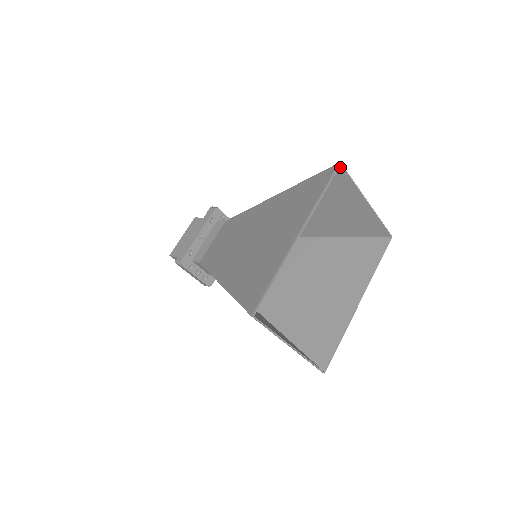
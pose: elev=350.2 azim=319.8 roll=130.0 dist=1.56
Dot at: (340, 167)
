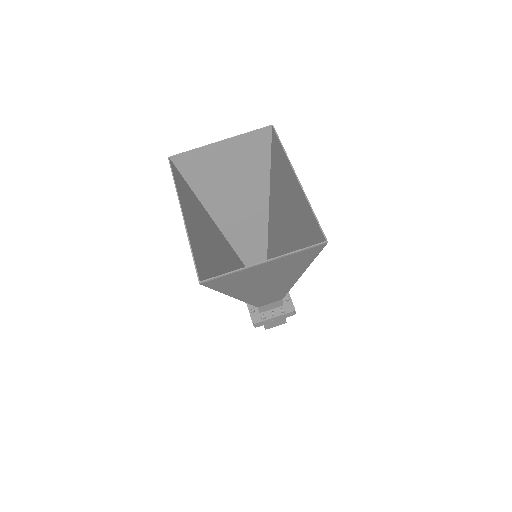
Dot at: (172, 159)
